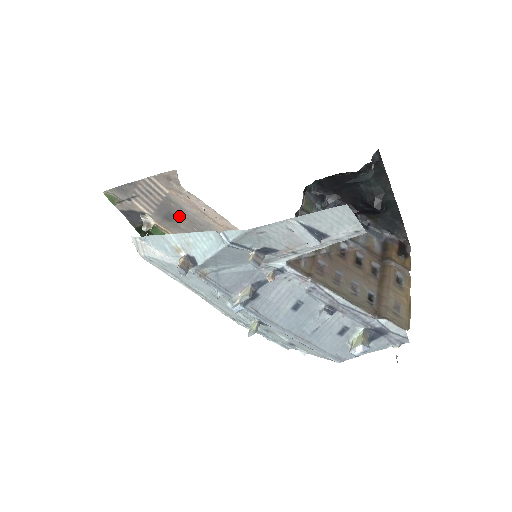
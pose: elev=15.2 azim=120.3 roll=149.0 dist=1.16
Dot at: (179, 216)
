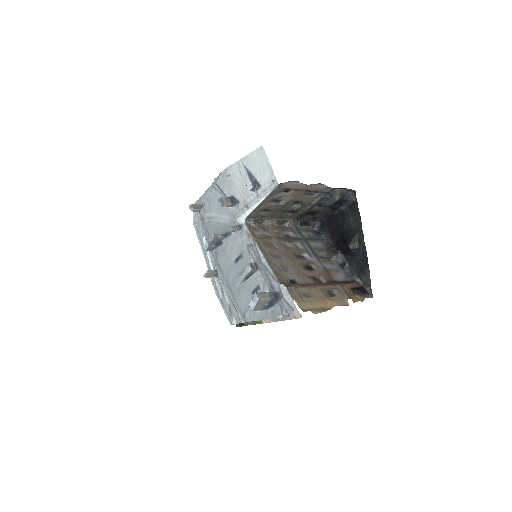
Dot at: occluded
